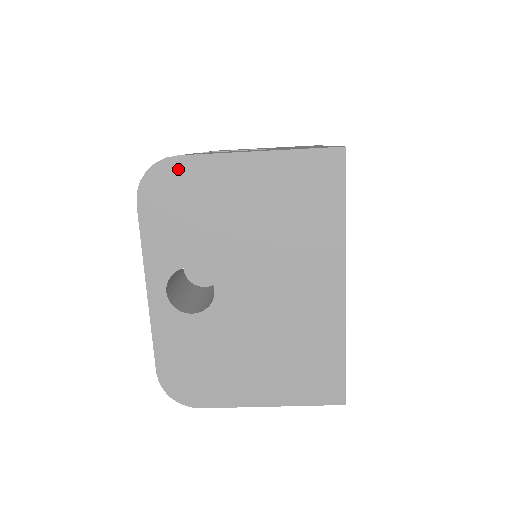
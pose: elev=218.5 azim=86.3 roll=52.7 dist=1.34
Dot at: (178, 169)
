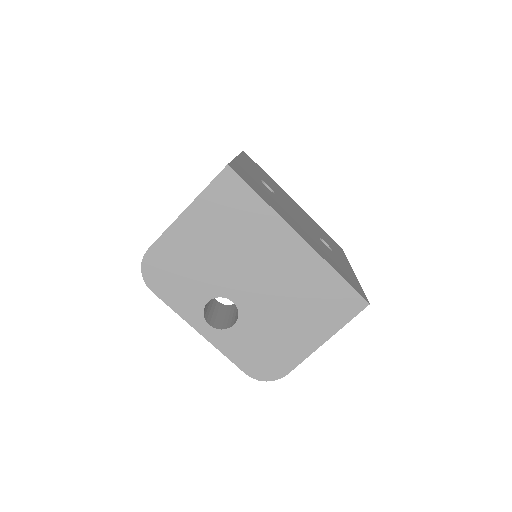
Dot at: (155, 255)
